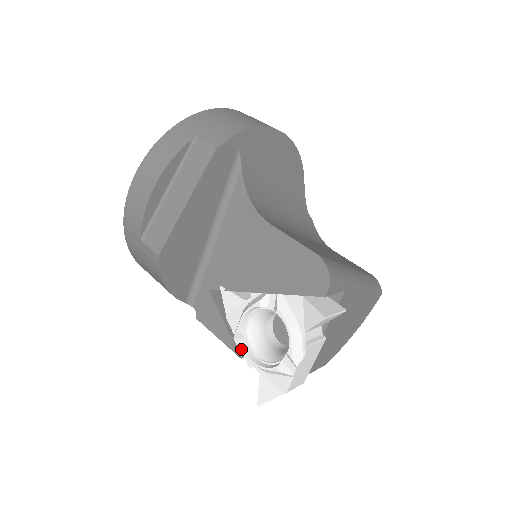
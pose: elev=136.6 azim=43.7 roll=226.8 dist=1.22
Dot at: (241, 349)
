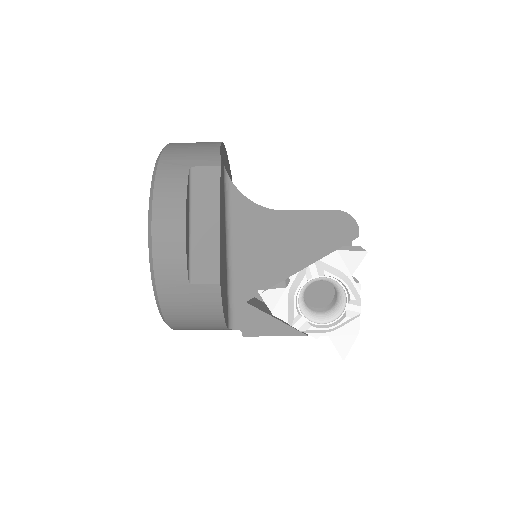
Dot at: (305, 328)
